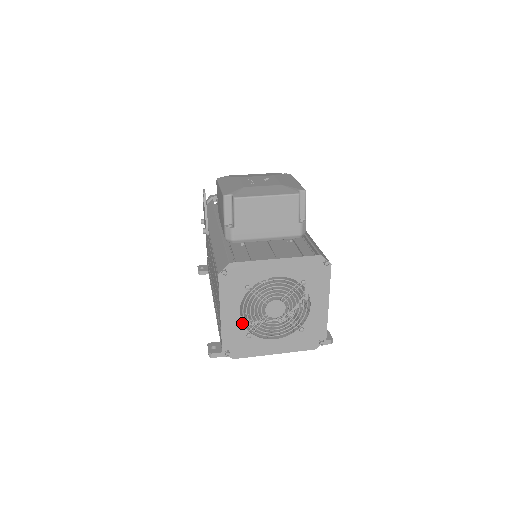
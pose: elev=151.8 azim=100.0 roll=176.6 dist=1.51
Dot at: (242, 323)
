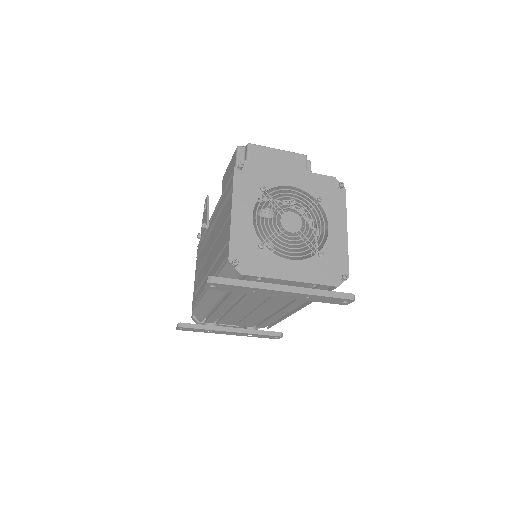
Dot at: (254, 230)
